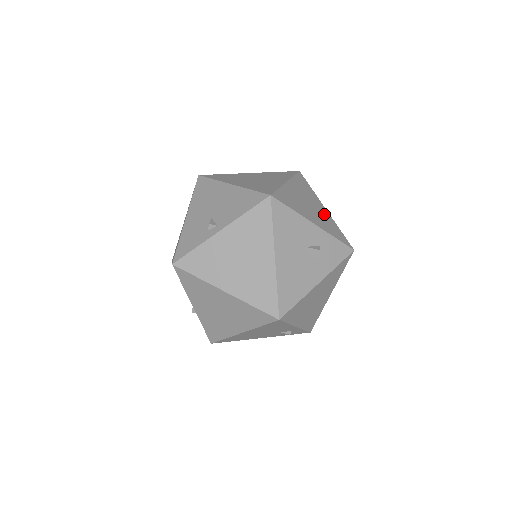
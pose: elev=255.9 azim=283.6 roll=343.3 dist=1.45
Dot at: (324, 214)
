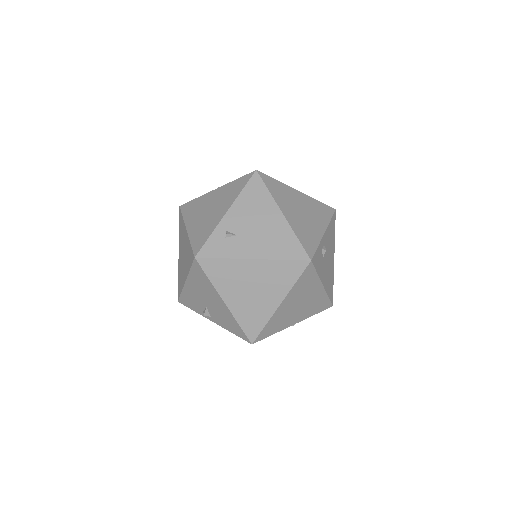
Dot at: (316, 297)
